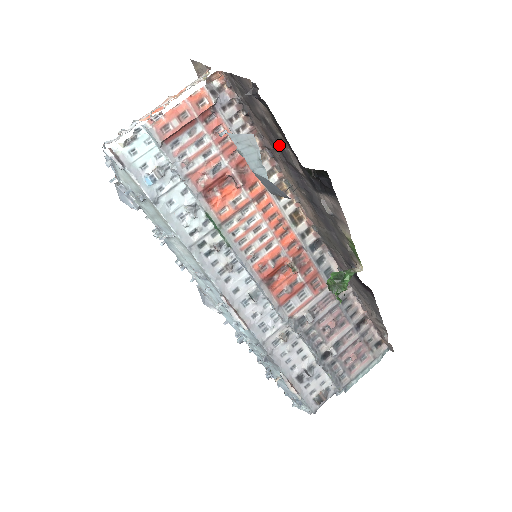
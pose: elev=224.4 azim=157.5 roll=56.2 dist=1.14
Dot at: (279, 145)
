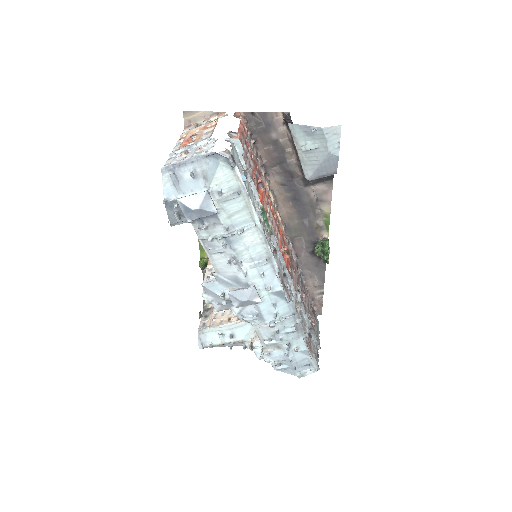
Dot at: (281, 159)
